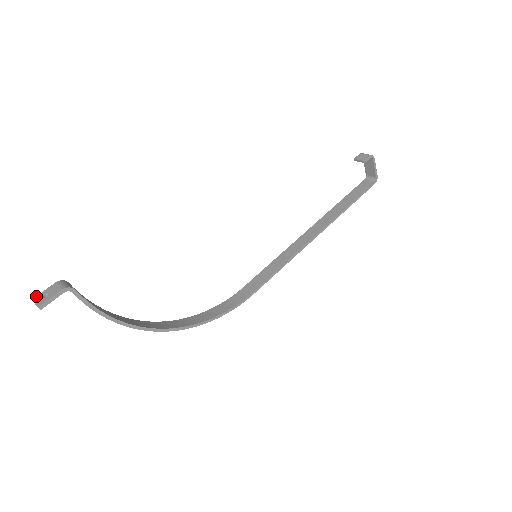
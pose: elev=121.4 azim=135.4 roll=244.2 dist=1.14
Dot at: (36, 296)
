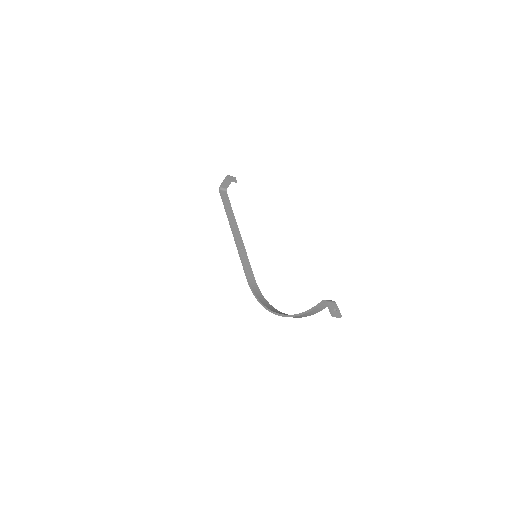
Dot at: (332, 313)
